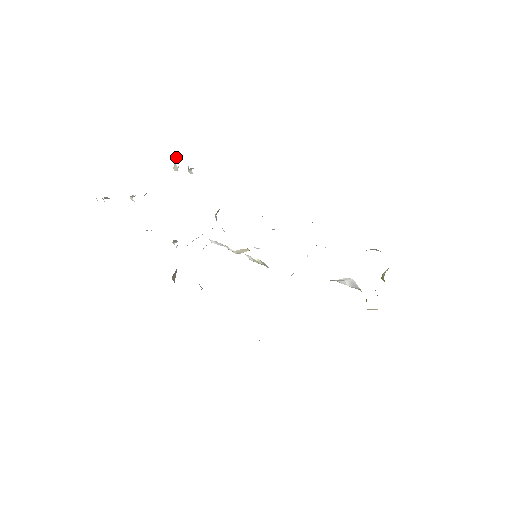
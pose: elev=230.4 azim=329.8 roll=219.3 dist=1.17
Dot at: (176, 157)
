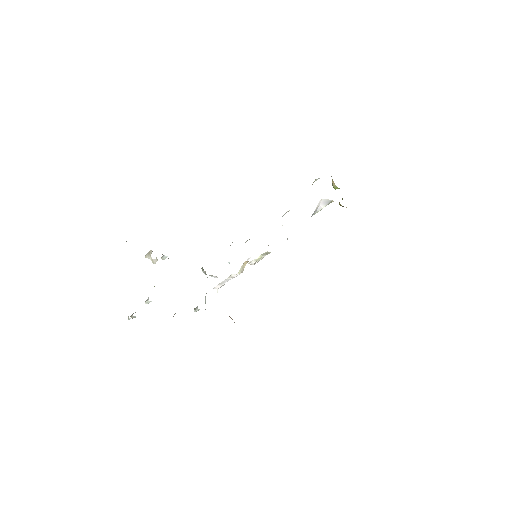
Dot at: (148, 256)
